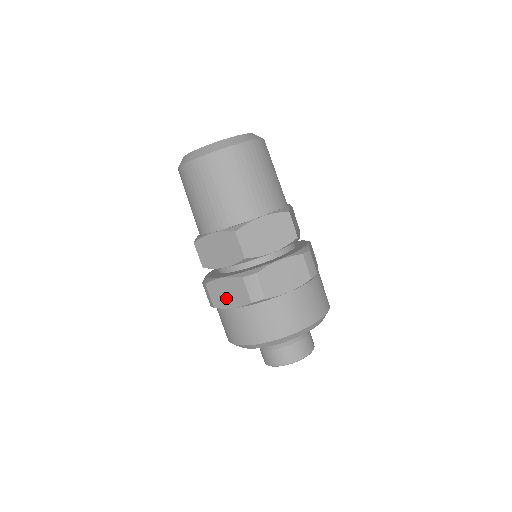
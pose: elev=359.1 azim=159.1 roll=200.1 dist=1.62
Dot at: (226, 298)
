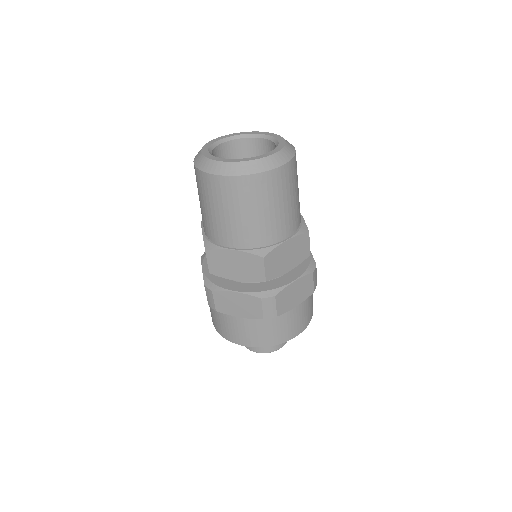
Dot at: occluded
